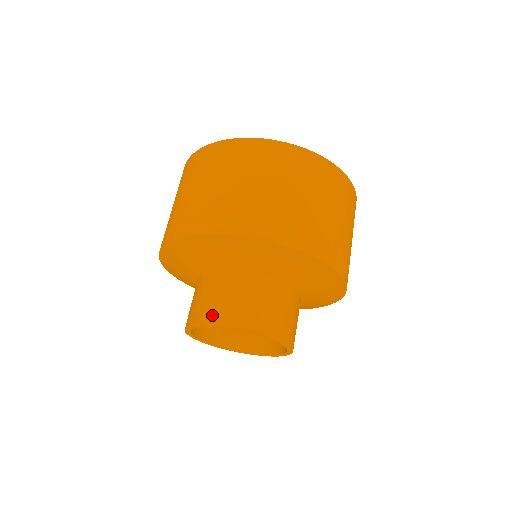
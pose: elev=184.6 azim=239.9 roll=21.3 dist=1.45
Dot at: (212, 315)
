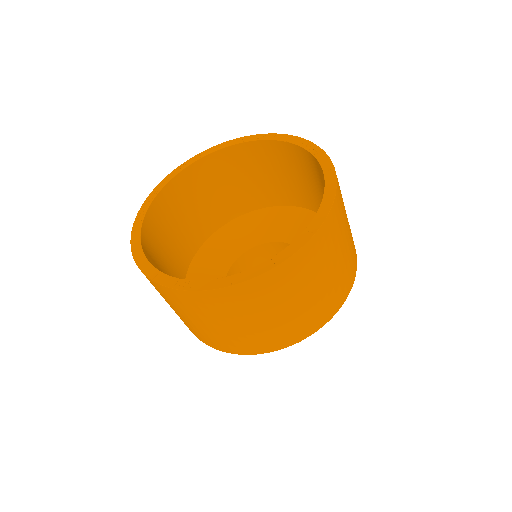
Dot at: occluded
